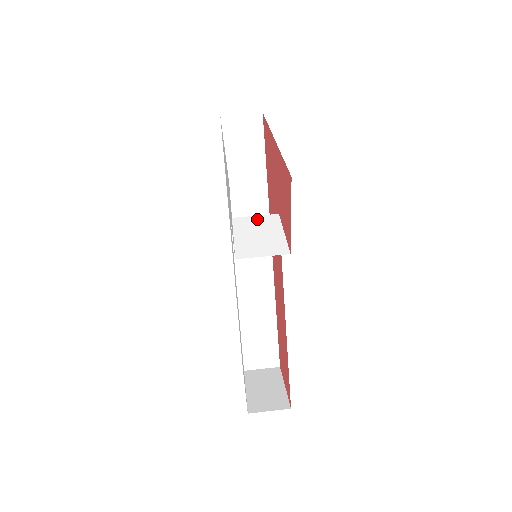
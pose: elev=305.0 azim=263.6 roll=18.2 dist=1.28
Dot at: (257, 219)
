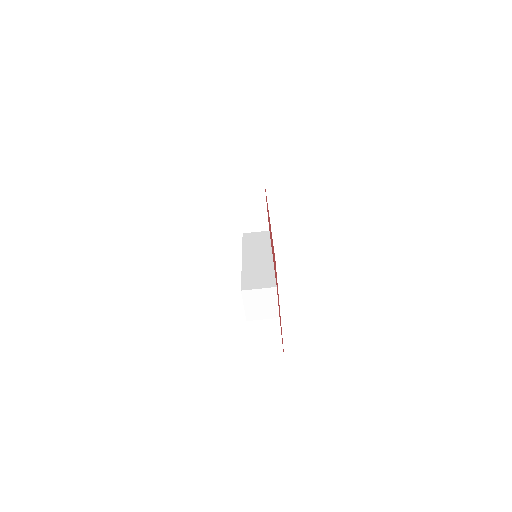
Dot at: (260, 292)
